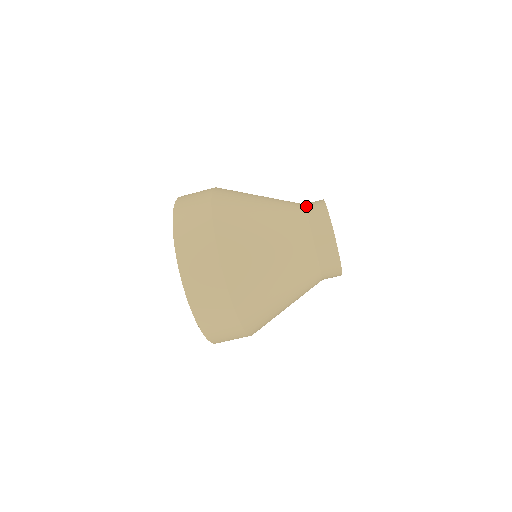
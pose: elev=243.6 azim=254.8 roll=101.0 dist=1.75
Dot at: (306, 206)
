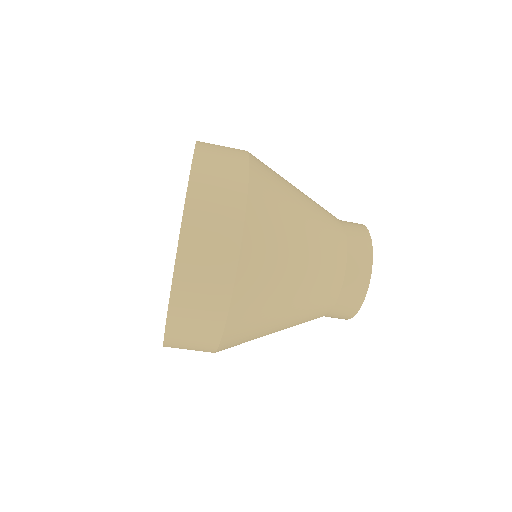
Dot at: (347, 228)
